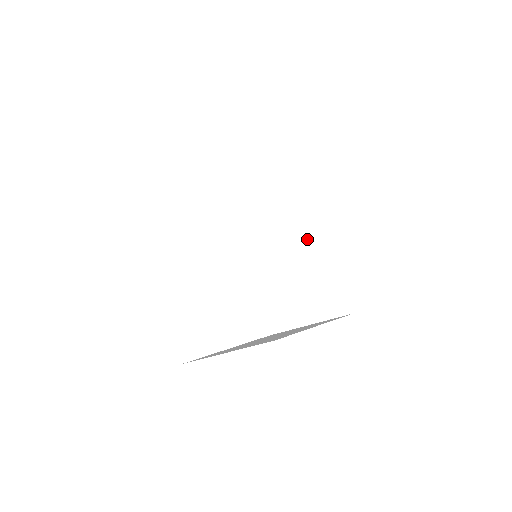
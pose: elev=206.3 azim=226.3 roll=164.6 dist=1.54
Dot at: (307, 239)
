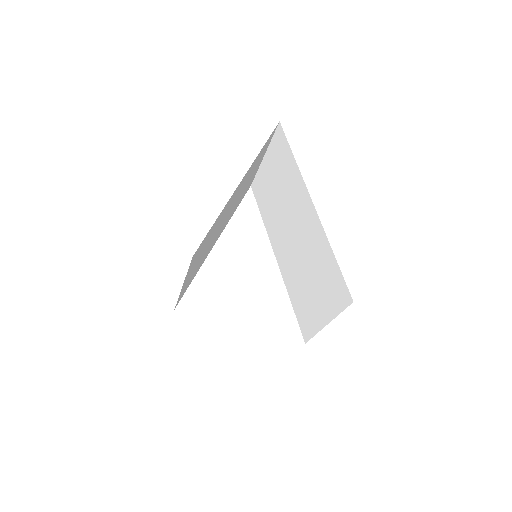
Dot at: (310, 232)
